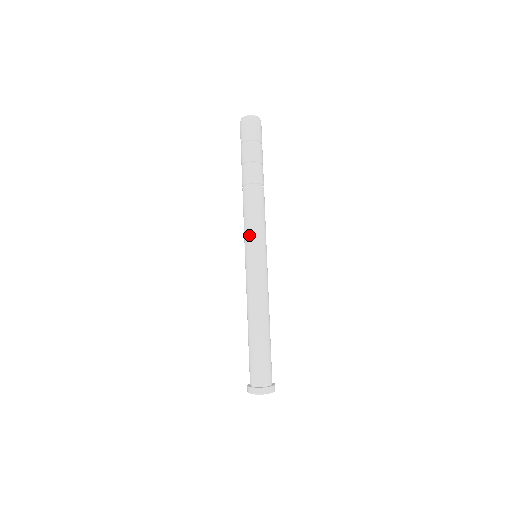
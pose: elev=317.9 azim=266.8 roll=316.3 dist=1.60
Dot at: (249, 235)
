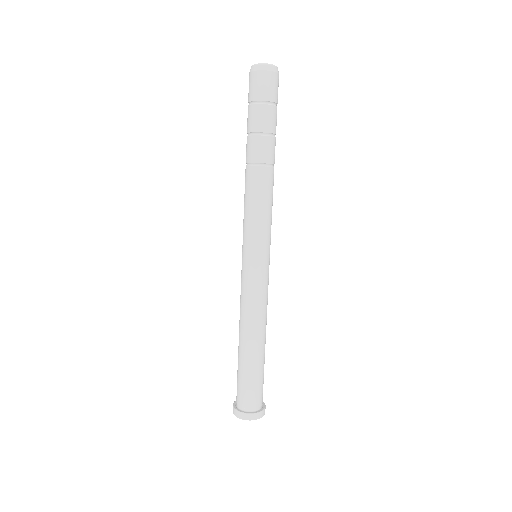
Dot at: (255, 232)
